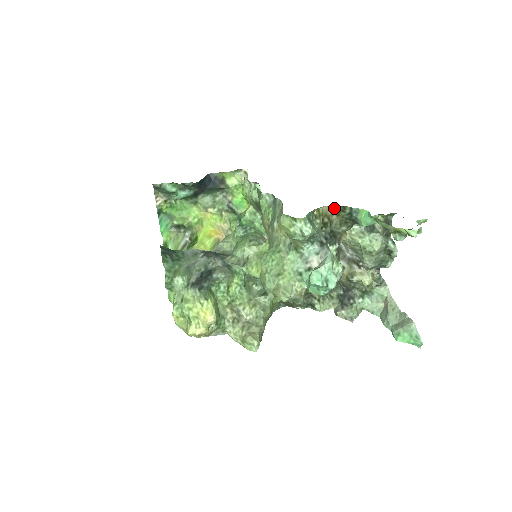
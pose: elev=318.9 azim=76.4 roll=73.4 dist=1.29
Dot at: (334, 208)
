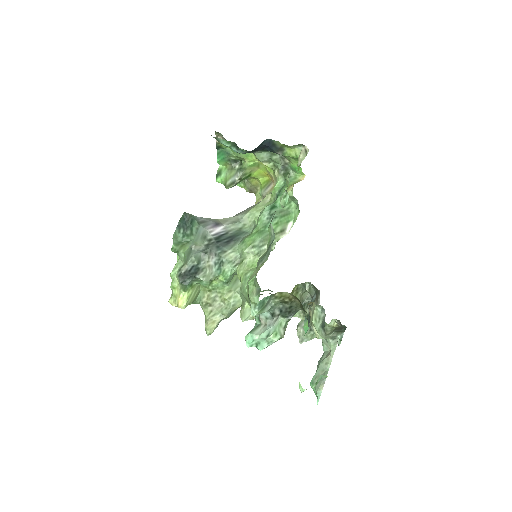
Dot at: occluded
